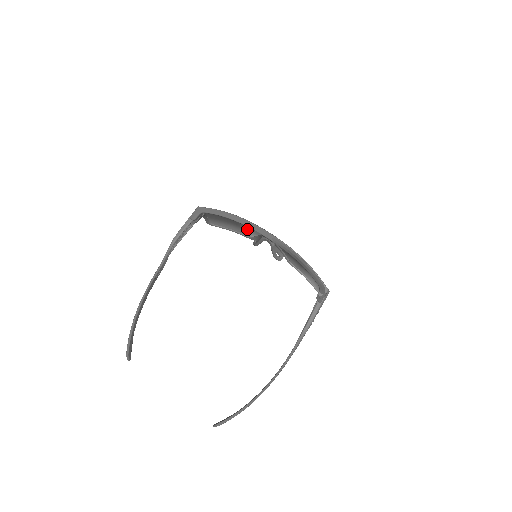
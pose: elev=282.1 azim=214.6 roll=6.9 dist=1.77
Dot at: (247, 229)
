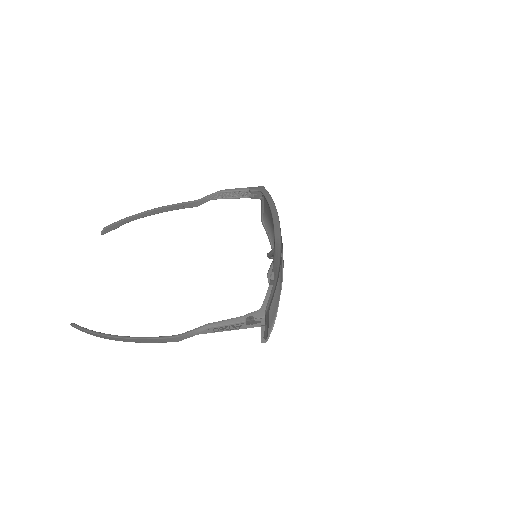
Dot at: occluded
